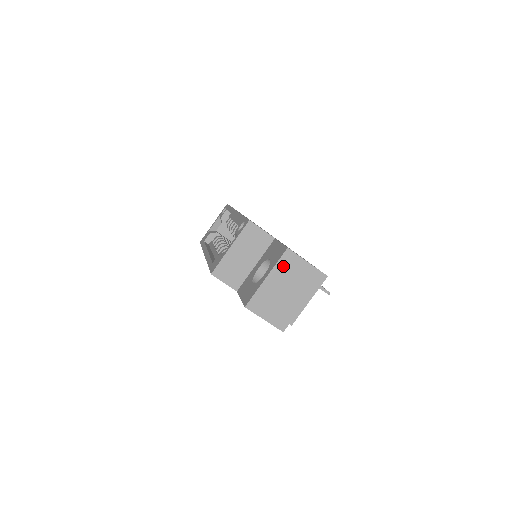
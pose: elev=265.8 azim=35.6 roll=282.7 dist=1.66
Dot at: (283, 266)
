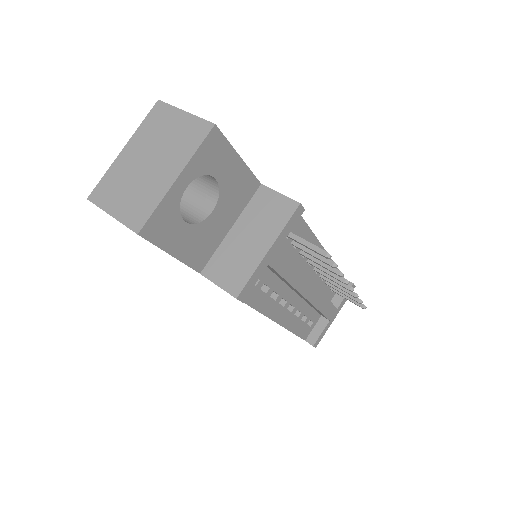
Dot at: (149, 127)
